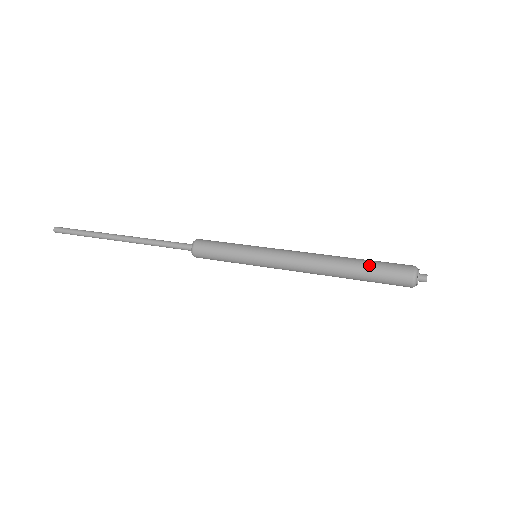
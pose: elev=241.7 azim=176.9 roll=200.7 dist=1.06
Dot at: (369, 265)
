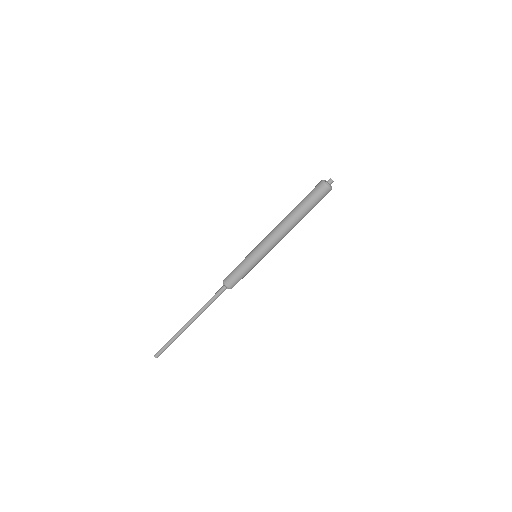
Dot at: (302, 200)
